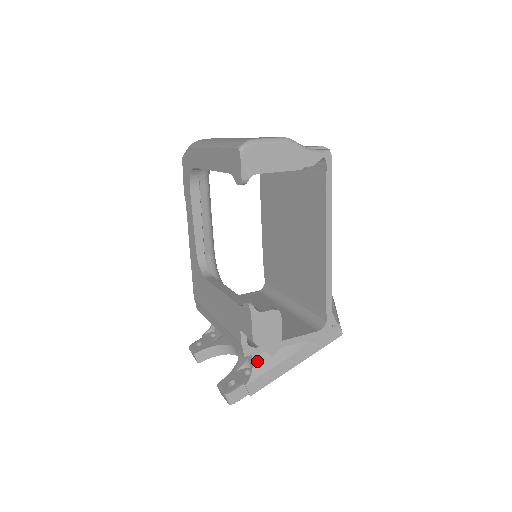
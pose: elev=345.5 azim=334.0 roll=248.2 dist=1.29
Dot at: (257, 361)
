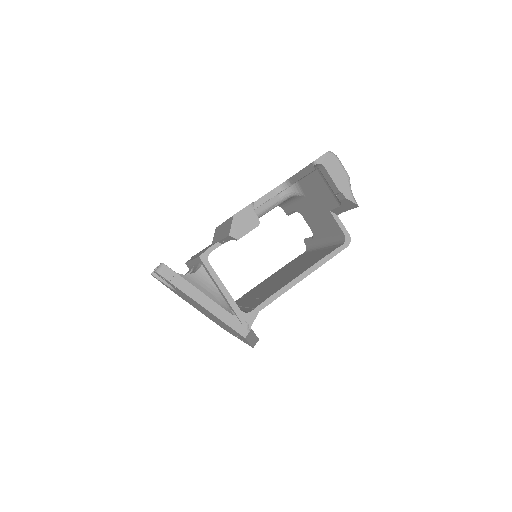
Dot at: (196, 276)
